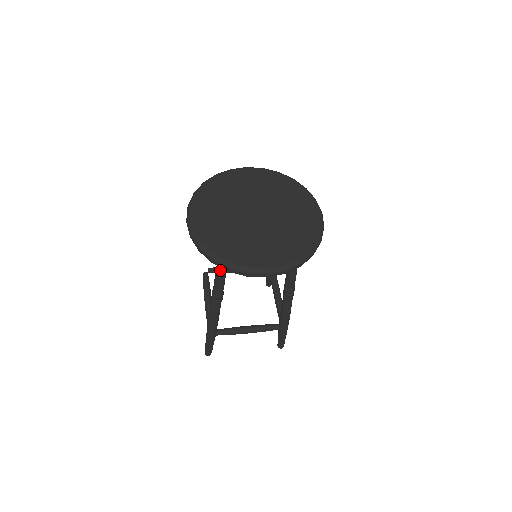
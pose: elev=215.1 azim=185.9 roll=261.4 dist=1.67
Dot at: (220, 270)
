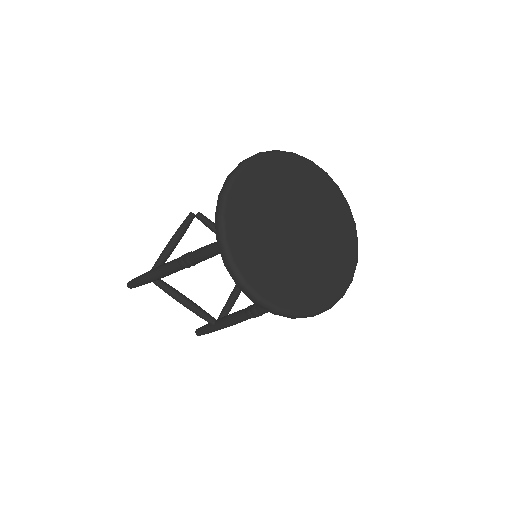
Dot at: (216, 249)
